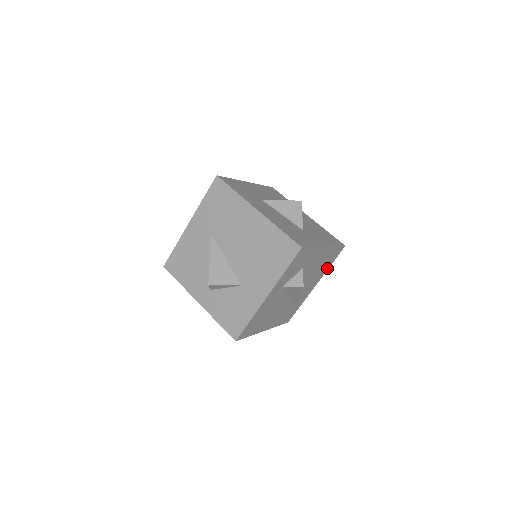
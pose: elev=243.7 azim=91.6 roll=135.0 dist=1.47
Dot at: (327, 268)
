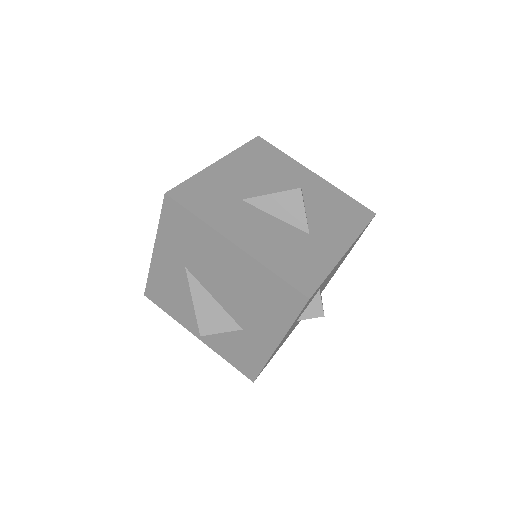
Dot at: (355, 243)
